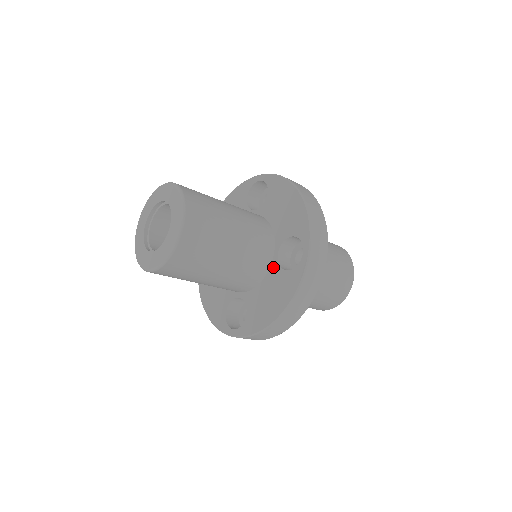
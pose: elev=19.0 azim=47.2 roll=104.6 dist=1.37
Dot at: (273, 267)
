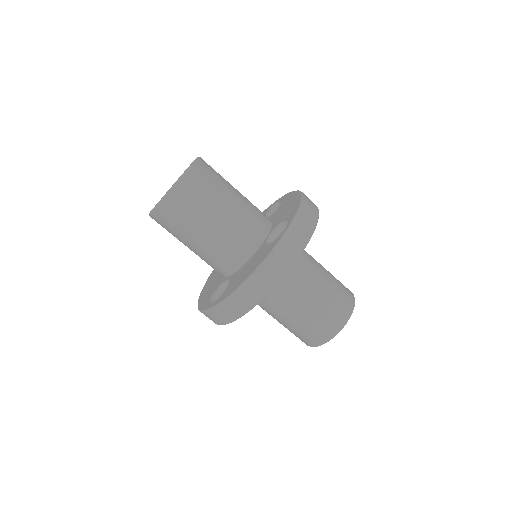
Dot at: (261, 246)
